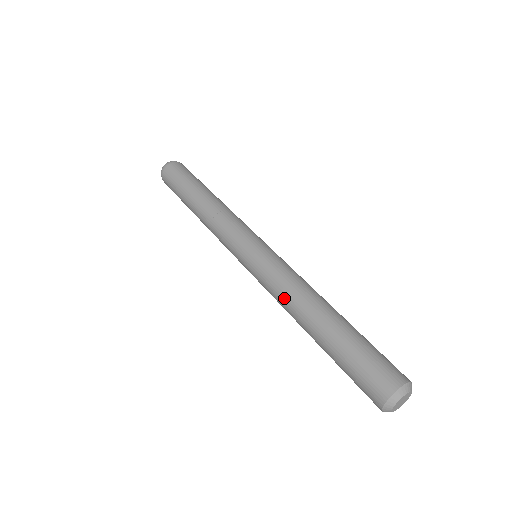
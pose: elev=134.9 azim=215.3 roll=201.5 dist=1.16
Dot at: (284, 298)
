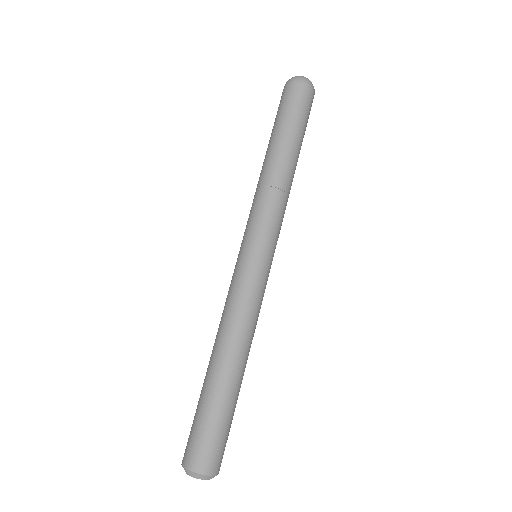
Dot at: occluded
